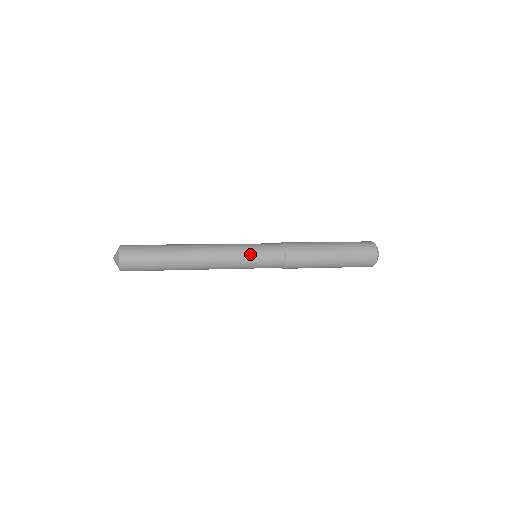
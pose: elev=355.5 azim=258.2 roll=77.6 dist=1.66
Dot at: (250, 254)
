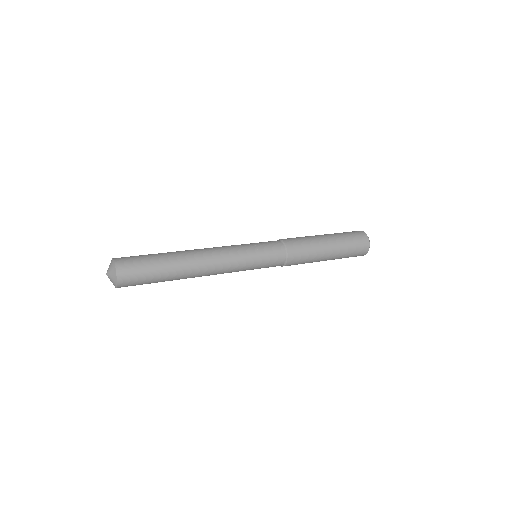
Dot at: (253, 259)
